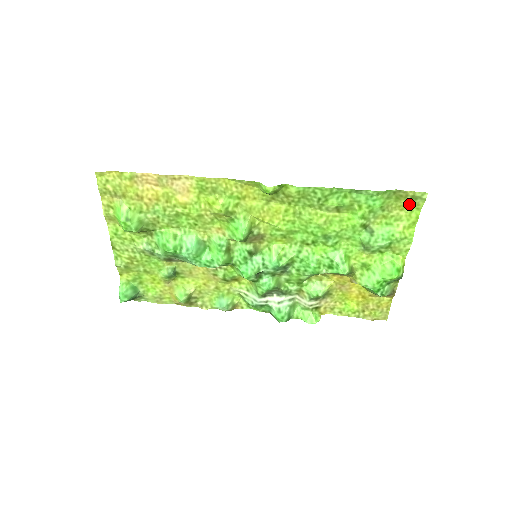
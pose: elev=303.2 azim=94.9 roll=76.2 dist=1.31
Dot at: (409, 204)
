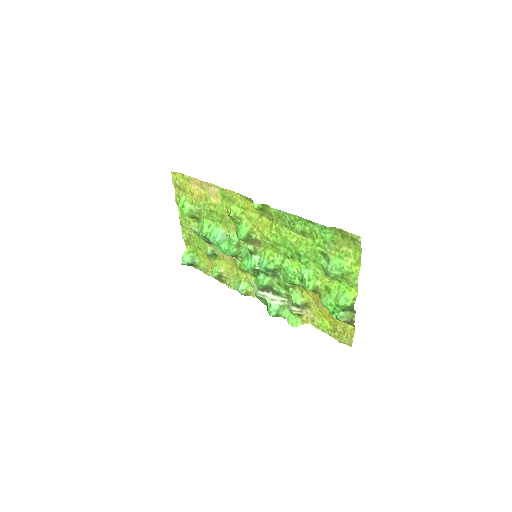
Dot at: (352, 244)
